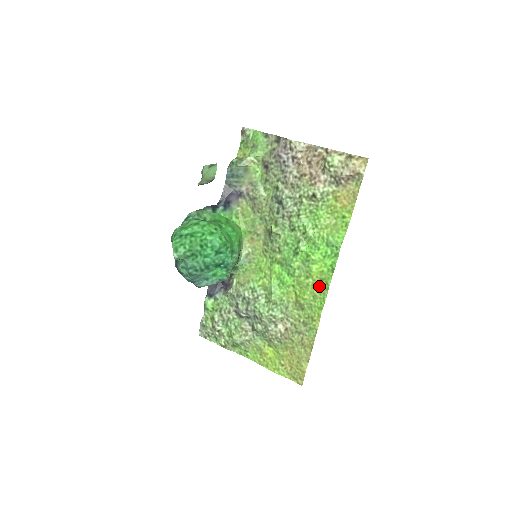
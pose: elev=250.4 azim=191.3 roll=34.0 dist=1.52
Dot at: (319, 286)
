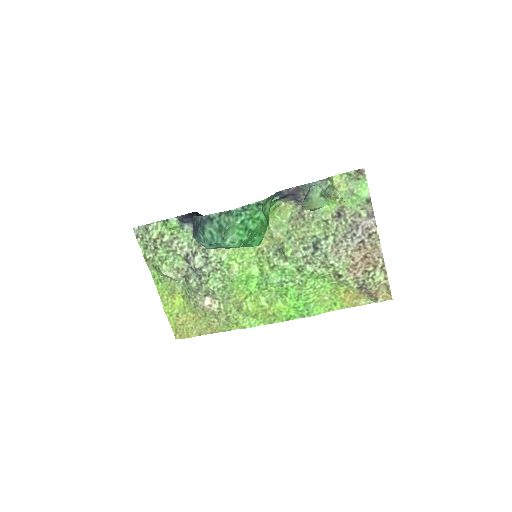
Dot at: (268, 315)
